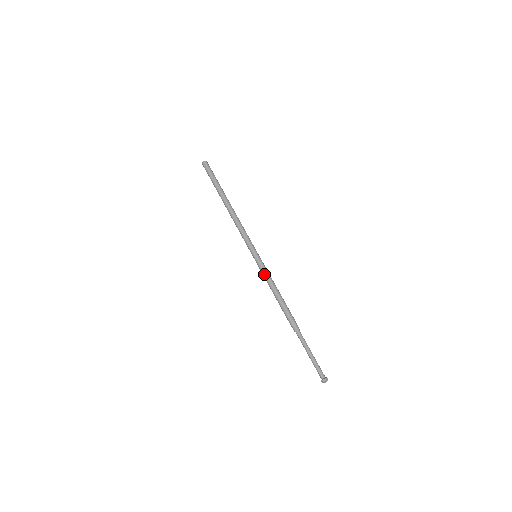
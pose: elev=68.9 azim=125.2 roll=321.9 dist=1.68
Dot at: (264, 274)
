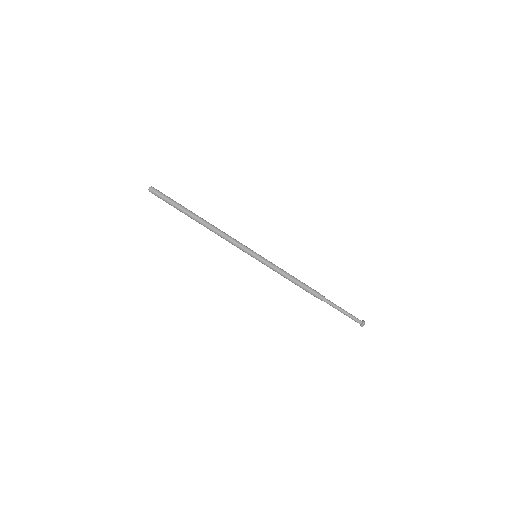
Dot at: occluded
